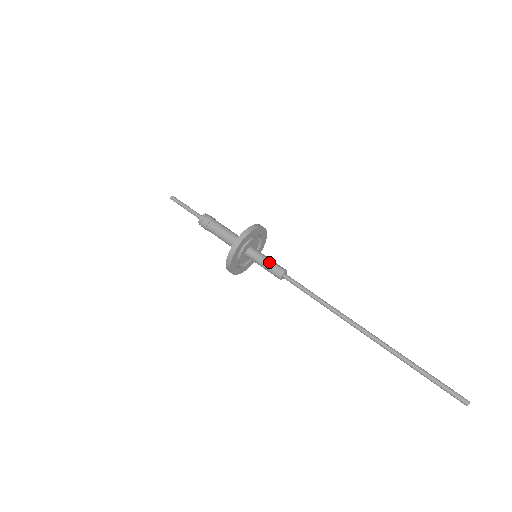
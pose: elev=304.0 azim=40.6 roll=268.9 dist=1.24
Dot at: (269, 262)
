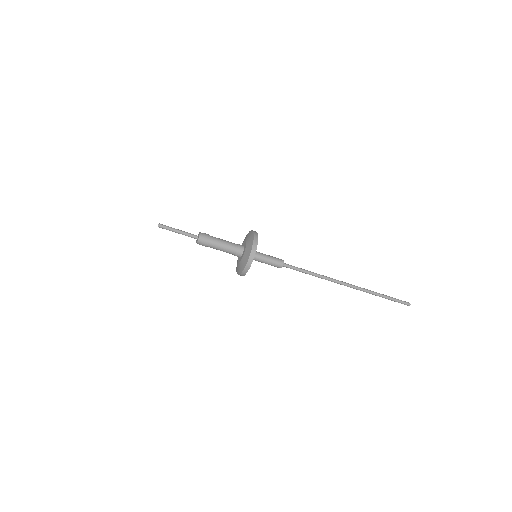
Dot at: (270, 261)
